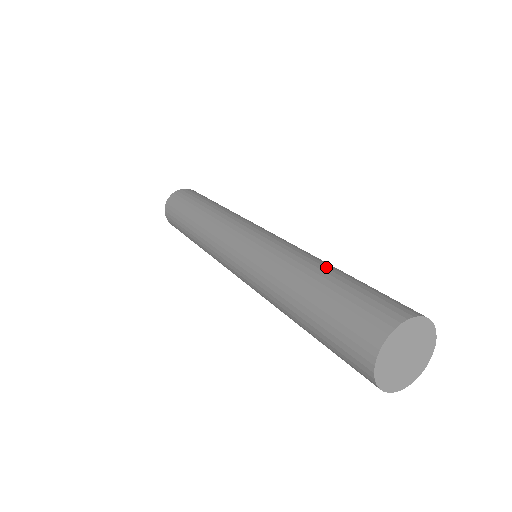
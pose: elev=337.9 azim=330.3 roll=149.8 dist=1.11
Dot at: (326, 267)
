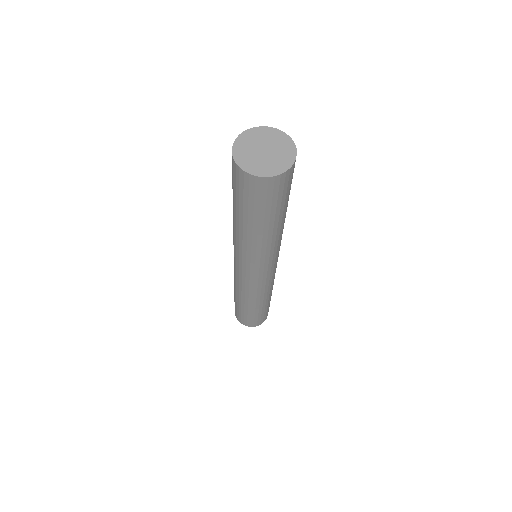
Dot at: occluded
